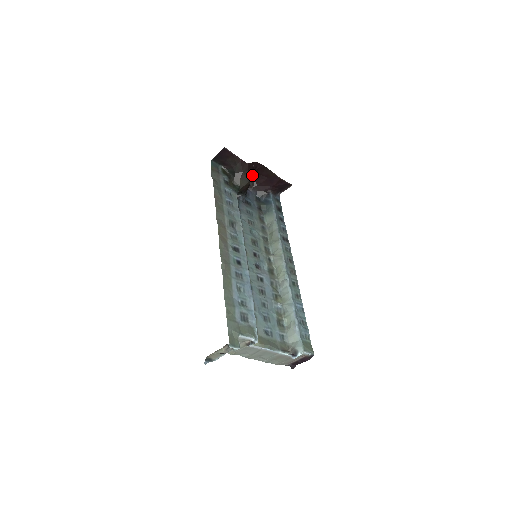
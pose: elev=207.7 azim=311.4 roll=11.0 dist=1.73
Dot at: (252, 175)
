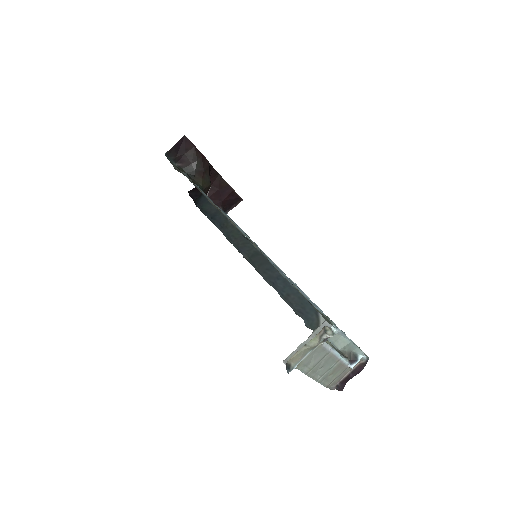
Dot at: occluded
